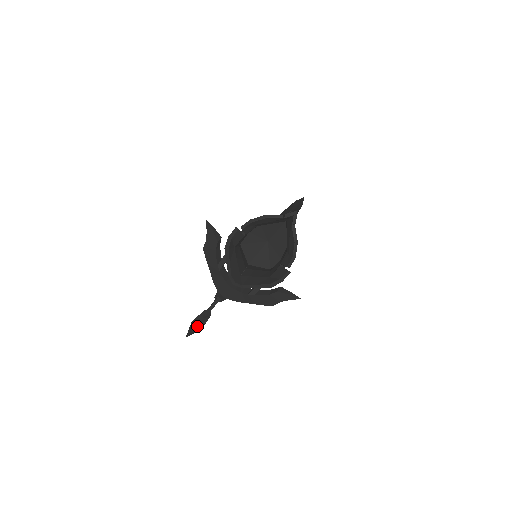
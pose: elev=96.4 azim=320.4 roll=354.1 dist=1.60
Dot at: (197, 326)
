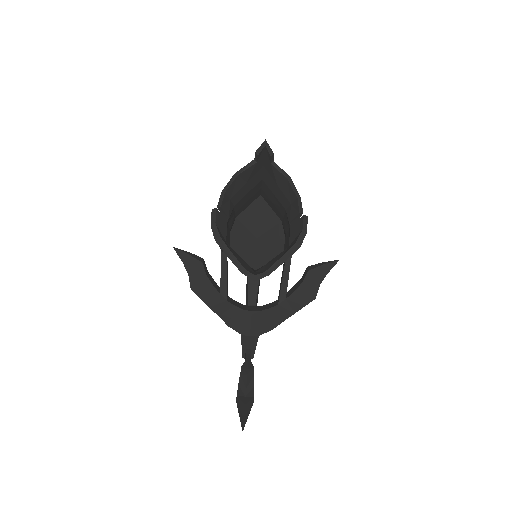
Dot at: (246, 394)
